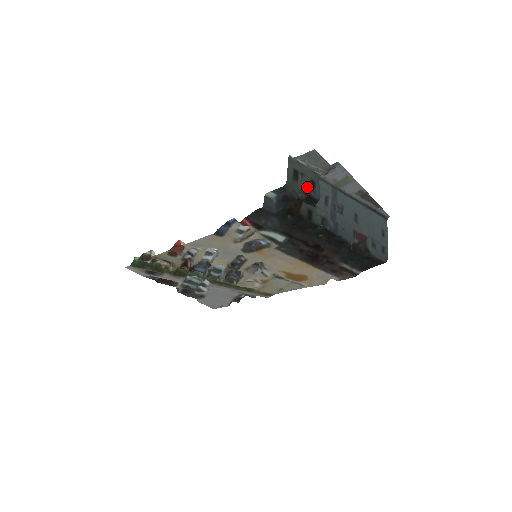
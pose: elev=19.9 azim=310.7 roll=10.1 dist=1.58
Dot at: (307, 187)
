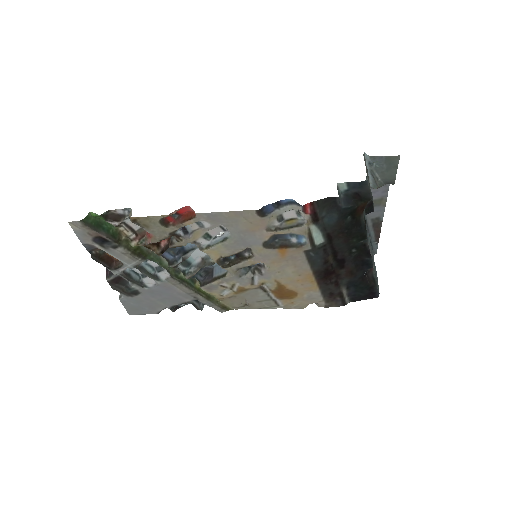
Dot at: occluded
